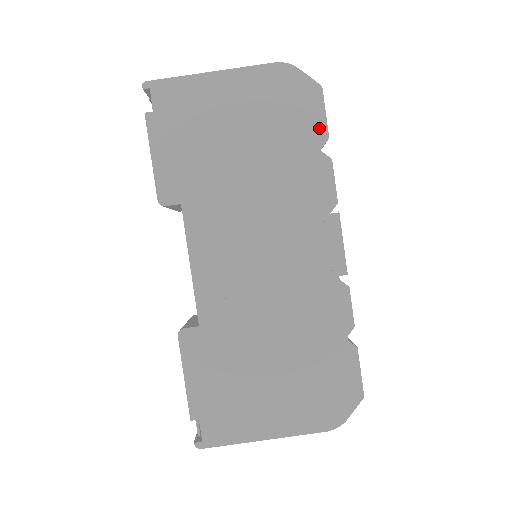
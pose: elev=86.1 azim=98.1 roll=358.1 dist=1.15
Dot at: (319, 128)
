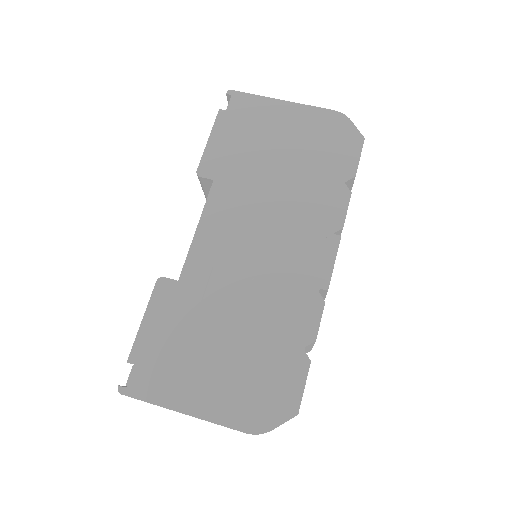
Dot at: (350, 166)
